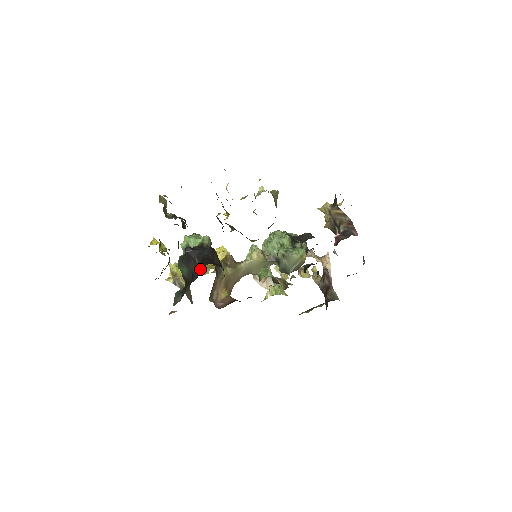
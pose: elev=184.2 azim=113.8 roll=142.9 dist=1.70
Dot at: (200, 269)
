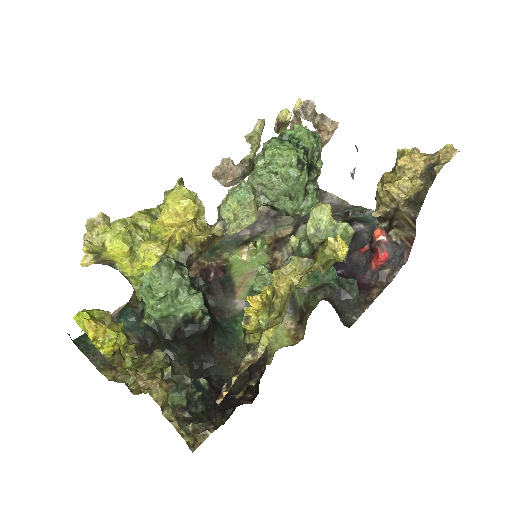
Dot at: (188, 355)
